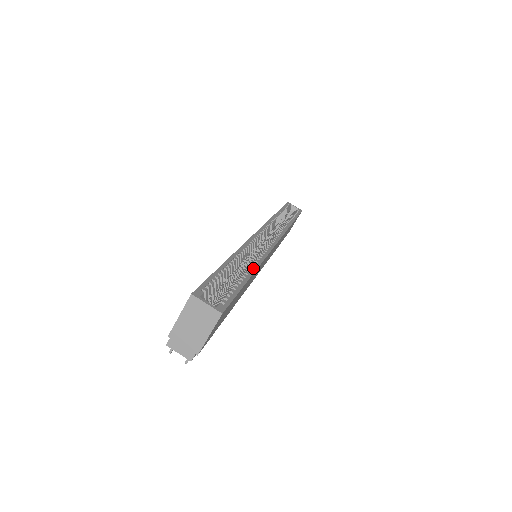
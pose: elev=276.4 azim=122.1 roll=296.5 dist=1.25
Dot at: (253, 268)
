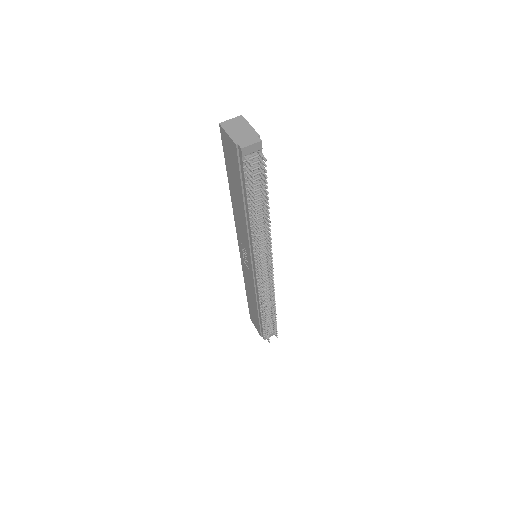
Dot at: occluded
